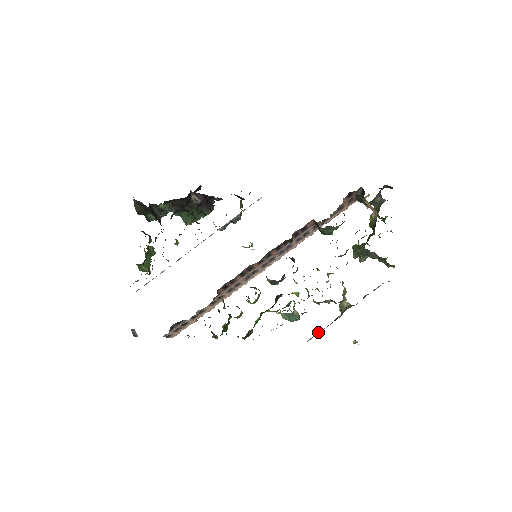
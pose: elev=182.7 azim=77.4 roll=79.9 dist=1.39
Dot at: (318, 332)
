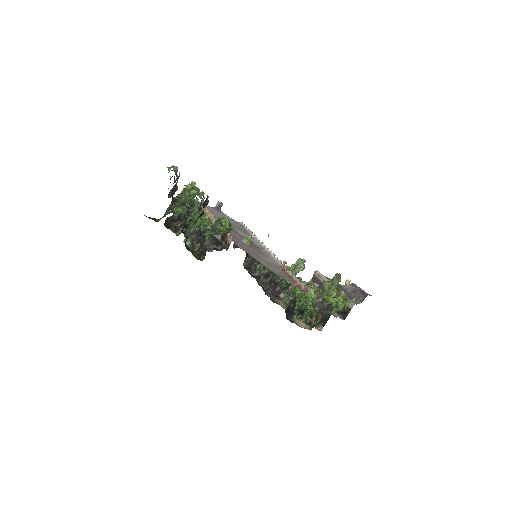
Dot at: (319, 276)
